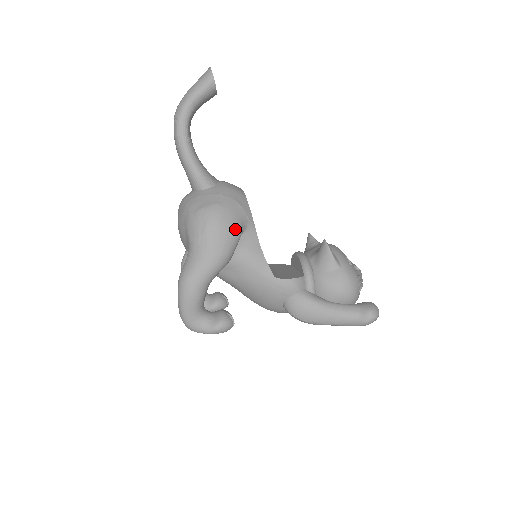
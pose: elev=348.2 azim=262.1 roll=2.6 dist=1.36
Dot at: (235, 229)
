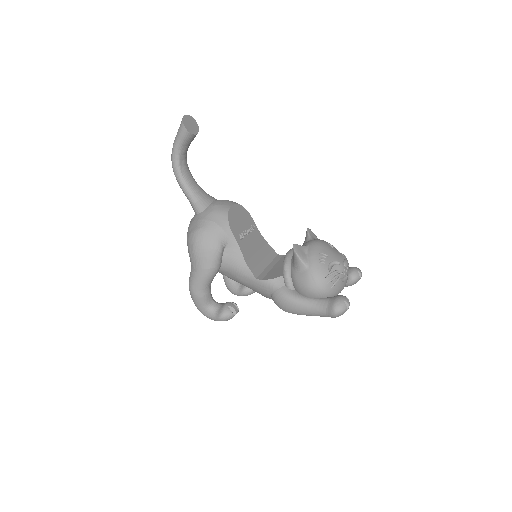
Dot at: (214, 247)
